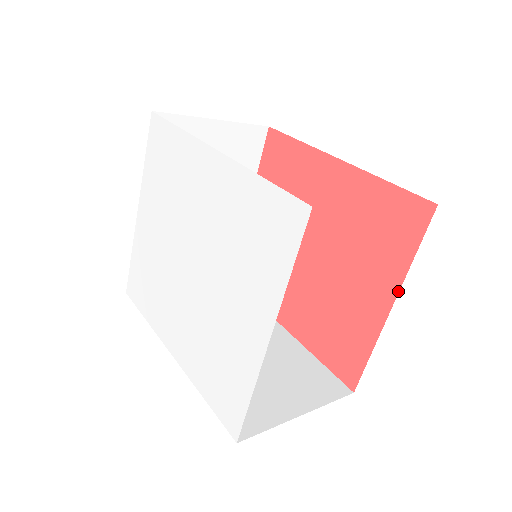
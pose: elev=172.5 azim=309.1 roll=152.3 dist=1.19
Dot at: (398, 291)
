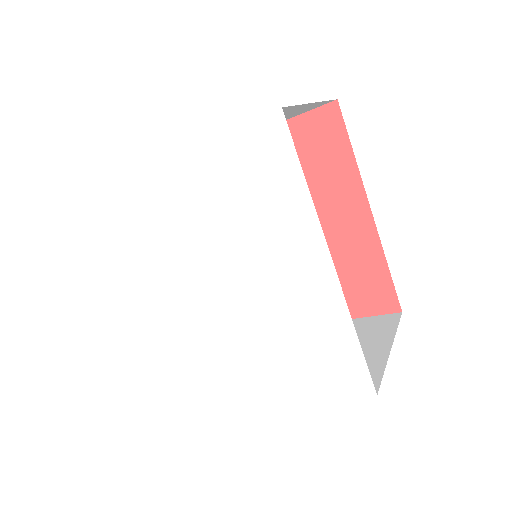
Dot at: occluded
